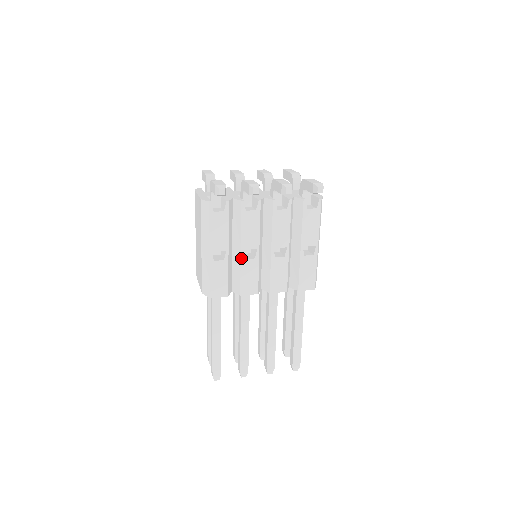
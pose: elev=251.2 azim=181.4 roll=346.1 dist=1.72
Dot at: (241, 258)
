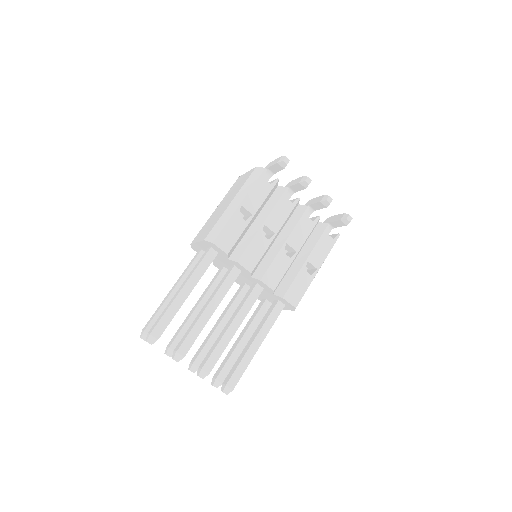
Dot at: (259, 230)
